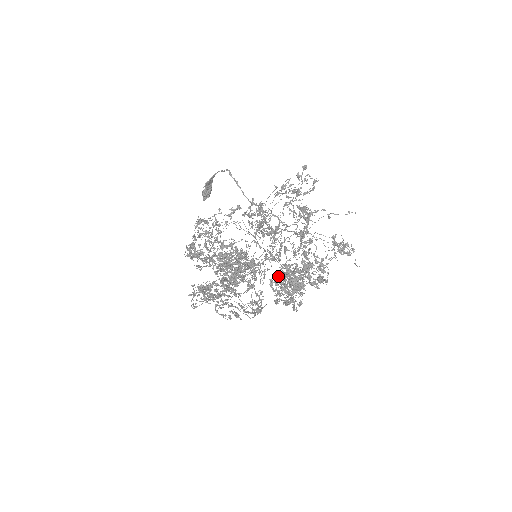
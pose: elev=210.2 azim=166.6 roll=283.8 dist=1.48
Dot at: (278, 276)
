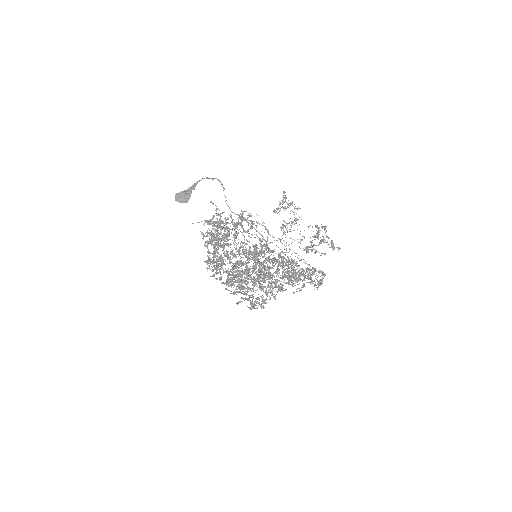
Dot at: (293, 268)
